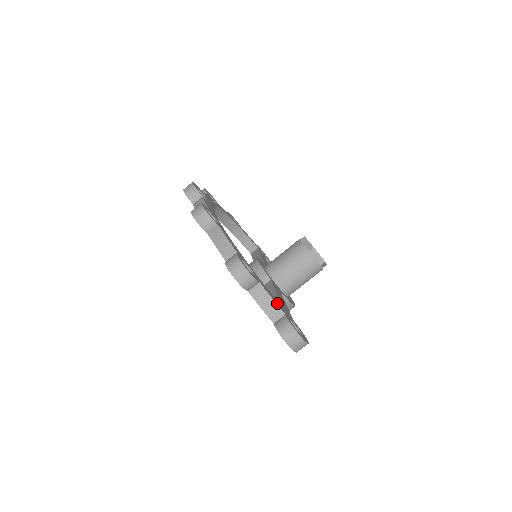
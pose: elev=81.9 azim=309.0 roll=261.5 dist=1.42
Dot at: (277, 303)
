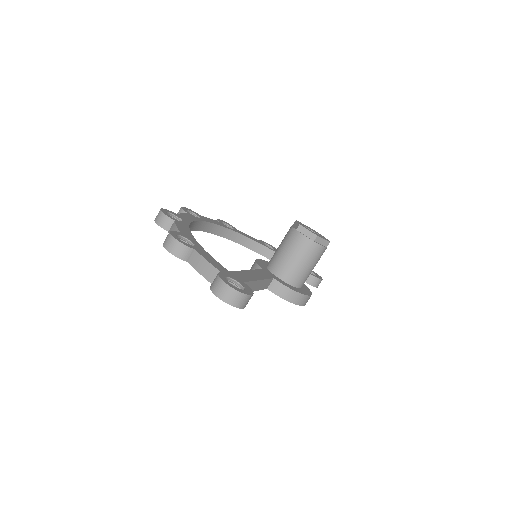
Dot at: (216, 265)
